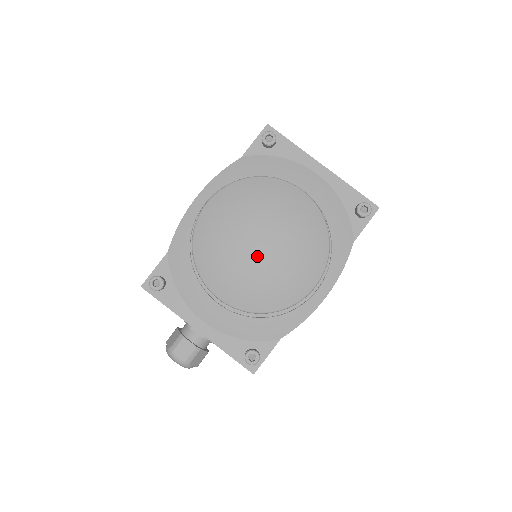
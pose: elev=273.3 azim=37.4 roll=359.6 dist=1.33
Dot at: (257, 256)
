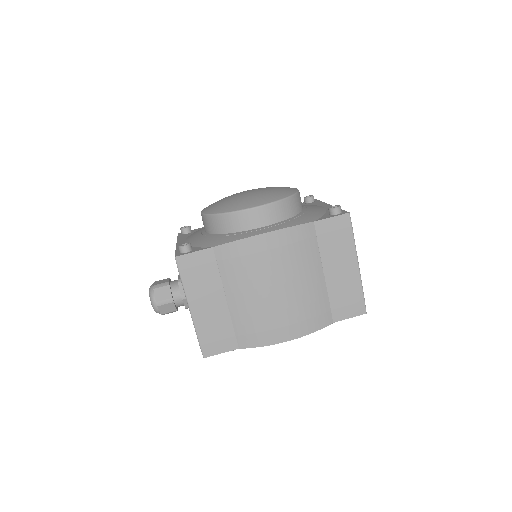
Dot at: (239, 194)
